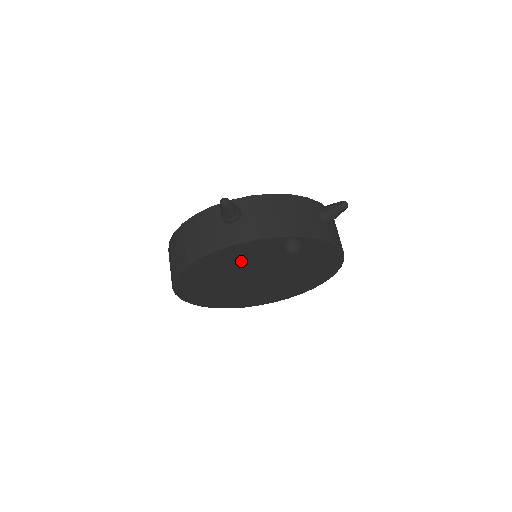
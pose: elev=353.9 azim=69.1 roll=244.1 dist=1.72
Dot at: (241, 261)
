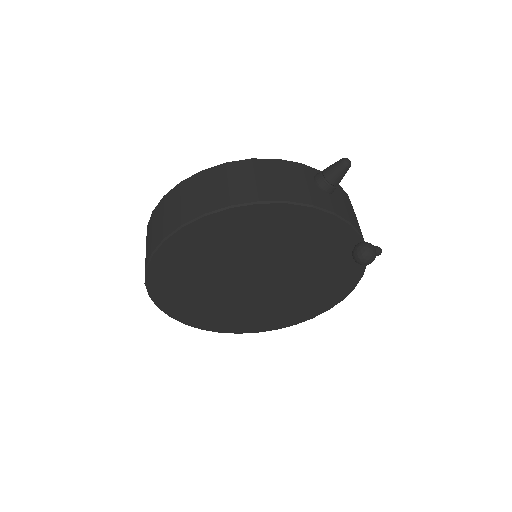
Dot at: (292, 241)
